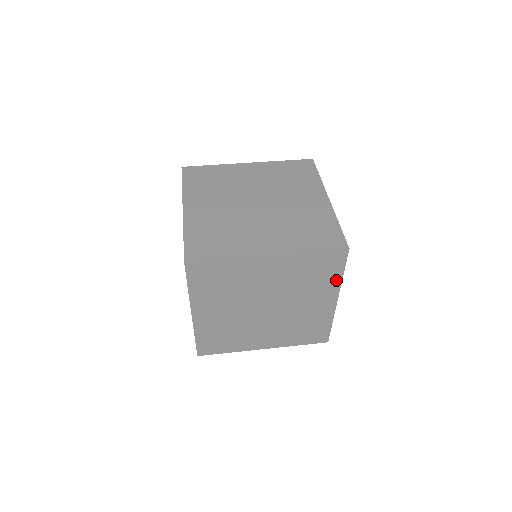
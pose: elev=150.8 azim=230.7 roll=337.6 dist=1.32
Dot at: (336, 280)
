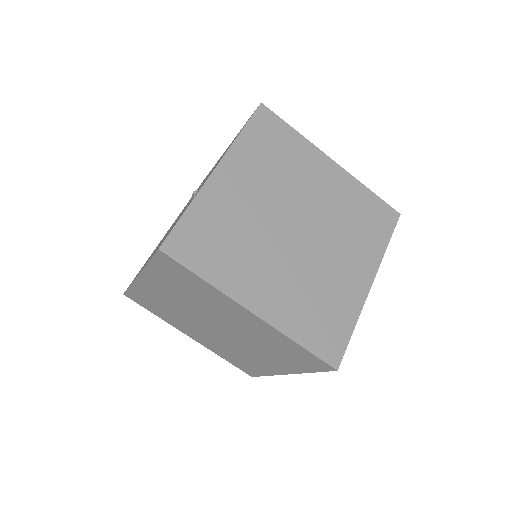
Dot at: (301, 368)
